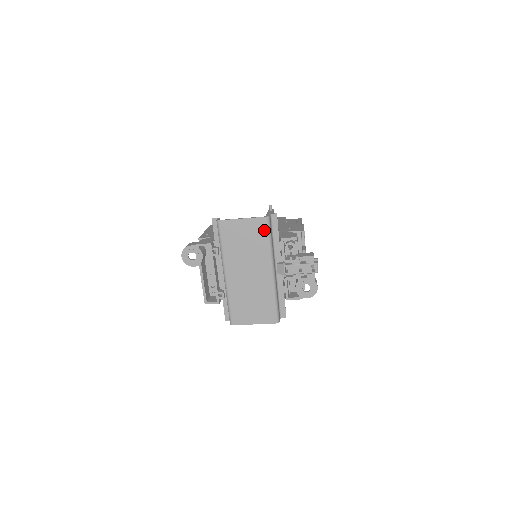
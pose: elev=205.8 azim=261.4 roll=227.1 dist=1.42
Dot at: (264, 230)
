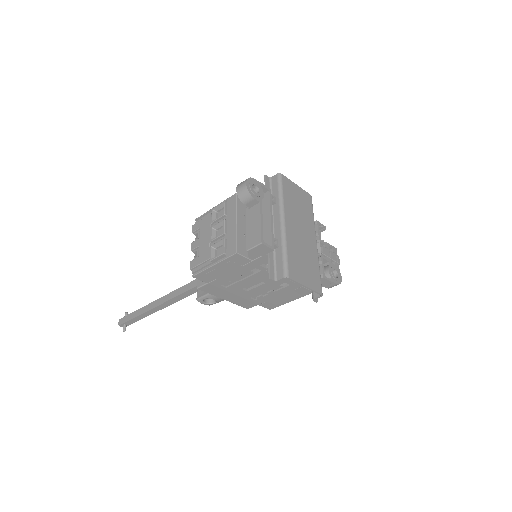
Dot at: (310, 204)
